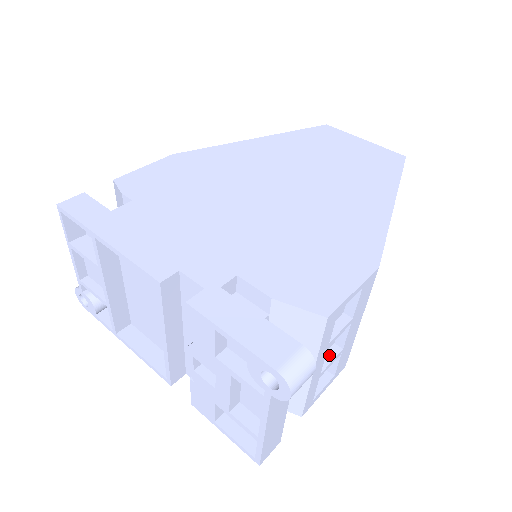
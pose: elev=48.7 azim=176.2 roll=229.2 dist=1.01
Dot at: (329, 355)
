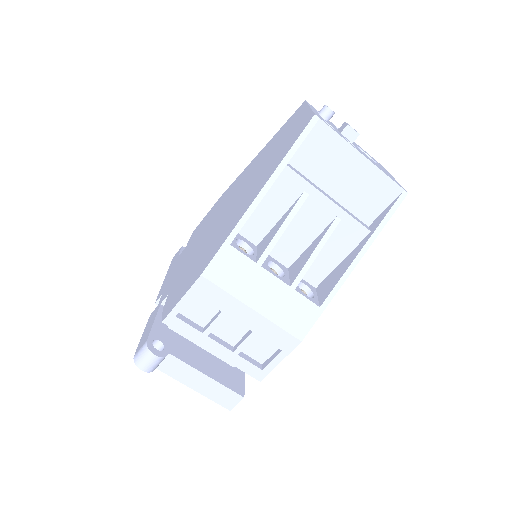
Dot at: (245, 337)
